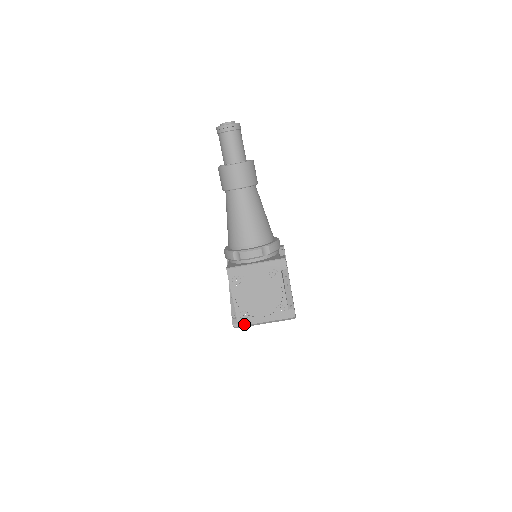
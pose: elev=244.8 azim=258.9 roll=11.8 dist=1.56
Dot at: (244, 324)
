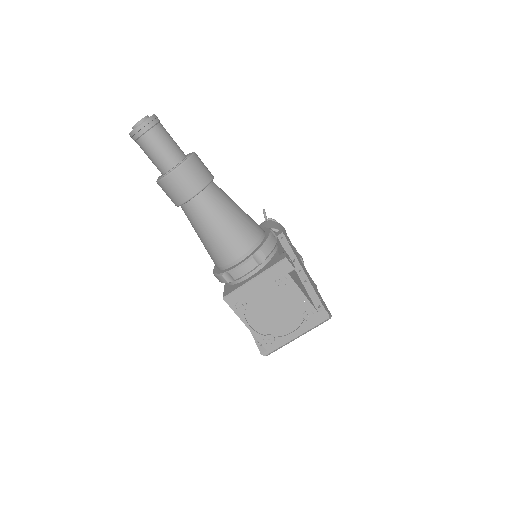
Dot at: (274, 348)
